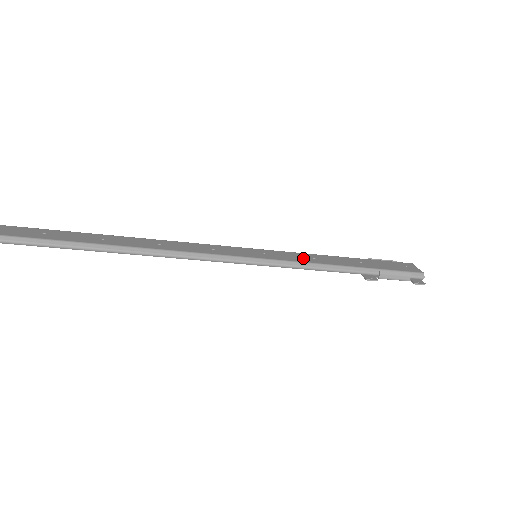
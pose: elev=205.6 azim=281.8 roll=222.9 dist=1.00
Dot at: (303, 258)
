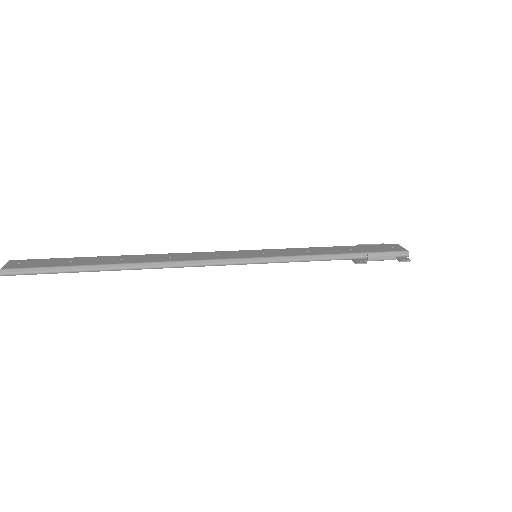
Dot at: (298, 252)
